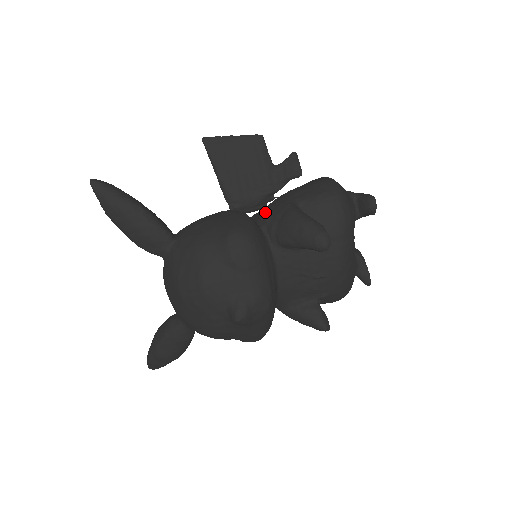
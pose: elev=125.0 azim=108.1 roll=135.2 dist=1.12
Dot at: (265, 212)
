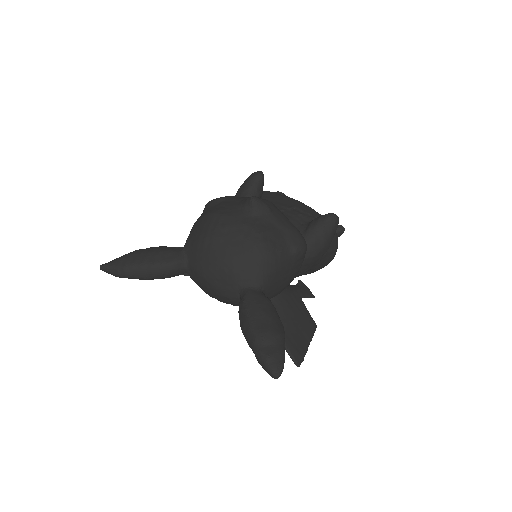
Dot at: occluded
